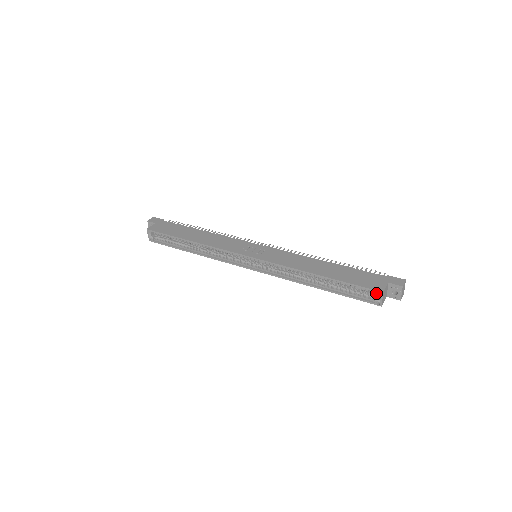
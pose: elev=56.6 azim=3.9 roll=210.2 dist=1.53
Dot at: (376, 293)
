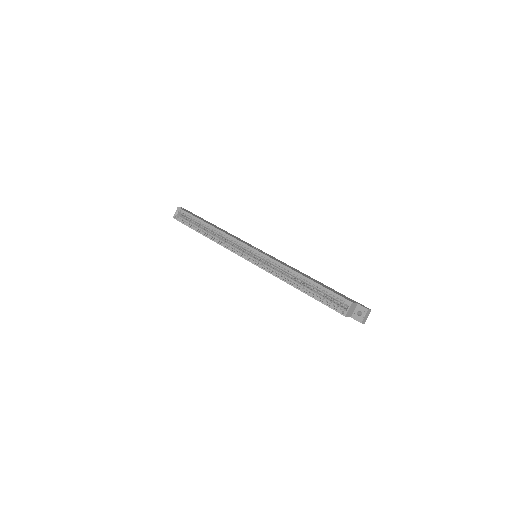
Dot at: (346, 302)
